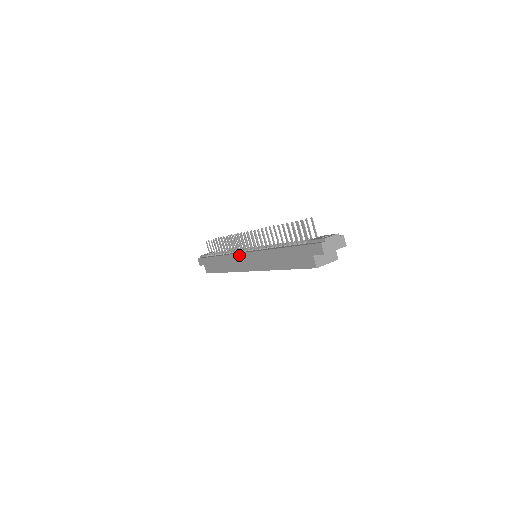
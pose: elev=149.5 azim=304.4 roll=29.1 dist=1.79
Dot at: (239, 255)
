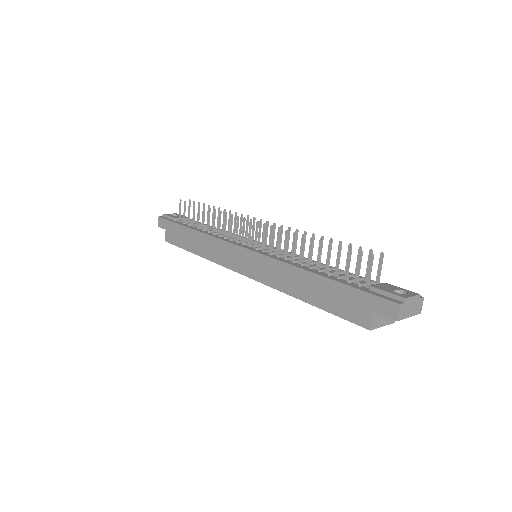
Dot at: (233, 246)
